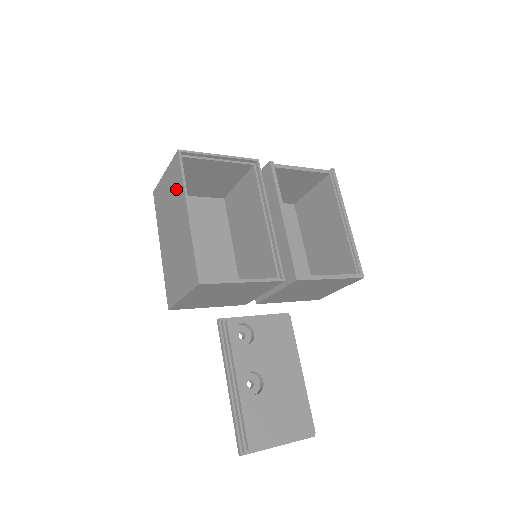
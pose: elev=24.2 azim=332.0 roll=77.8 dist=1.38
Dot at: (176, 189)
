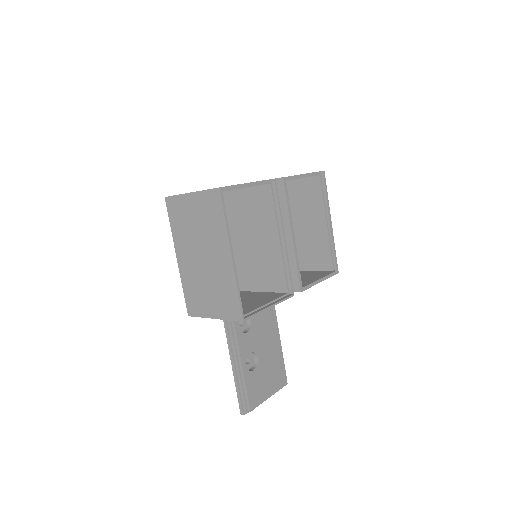
Dot at: (212, 223)
